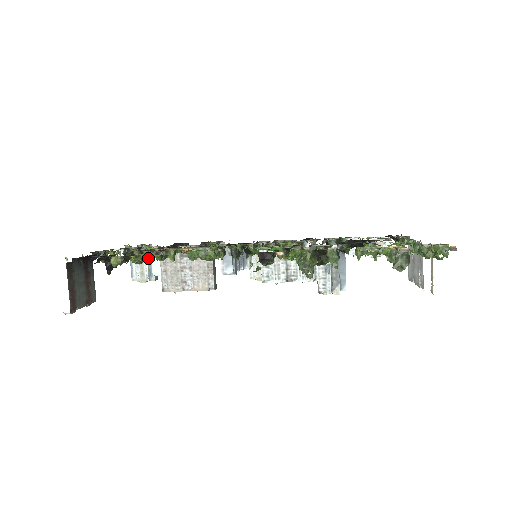
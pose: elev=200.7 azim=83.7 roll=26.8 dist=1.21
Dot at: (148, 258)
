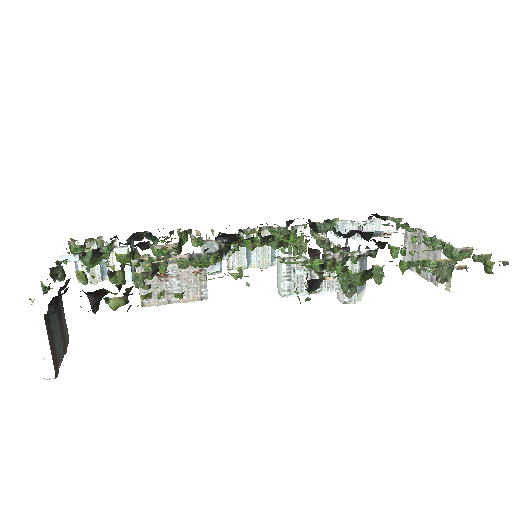
Dot at: (161, 294)
